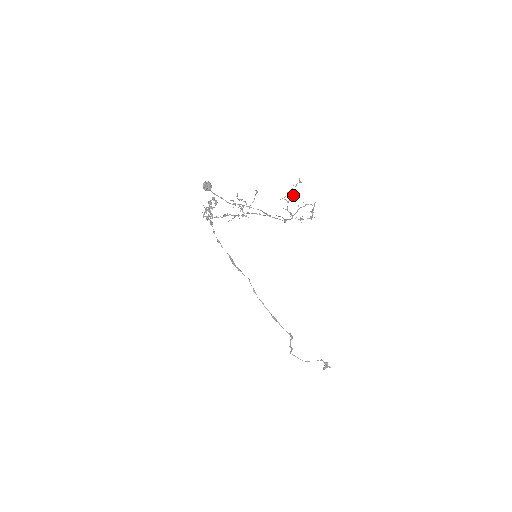
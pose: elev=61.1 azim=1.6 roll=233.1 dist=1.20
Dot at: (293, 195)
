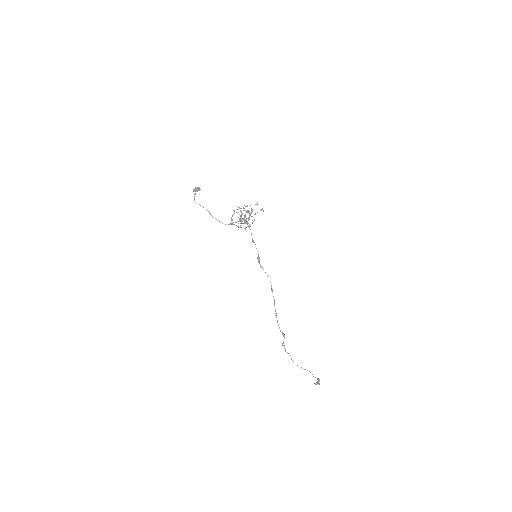
Dot at: (243, 210)
